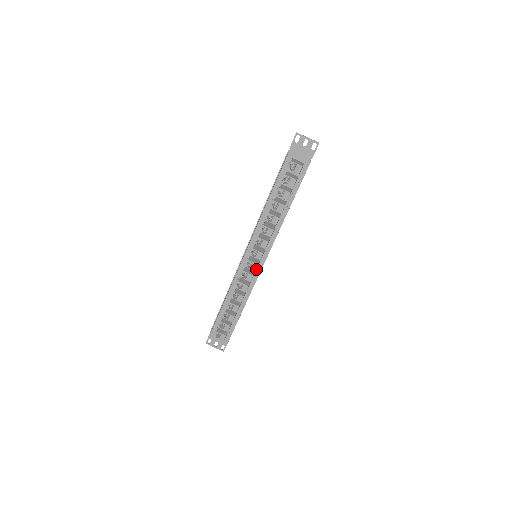
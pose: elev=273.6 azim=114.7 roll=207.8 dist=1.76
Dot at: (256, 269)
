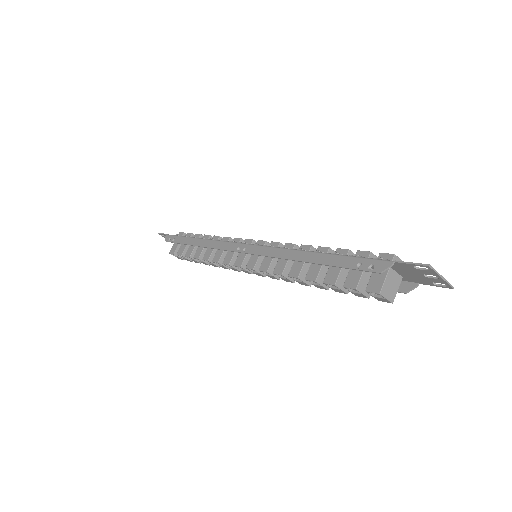
Dot at: occluded
